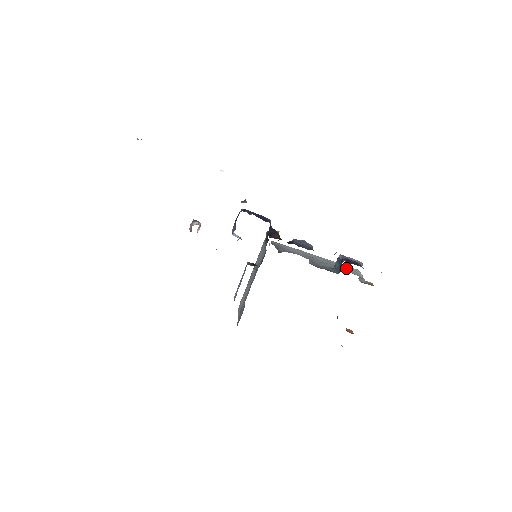
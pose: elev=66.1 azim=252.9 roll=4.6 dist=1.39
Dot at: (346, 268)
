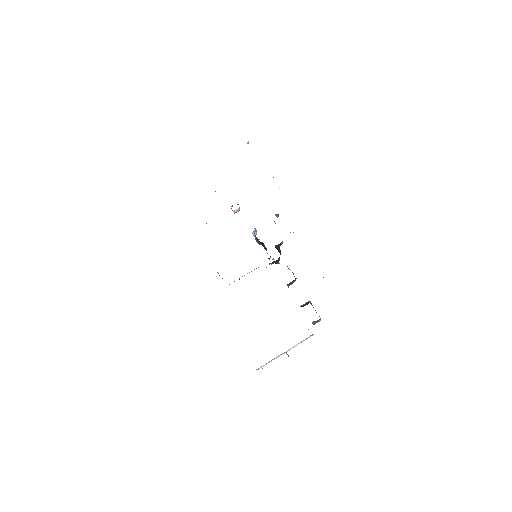
Dot at: occluded
